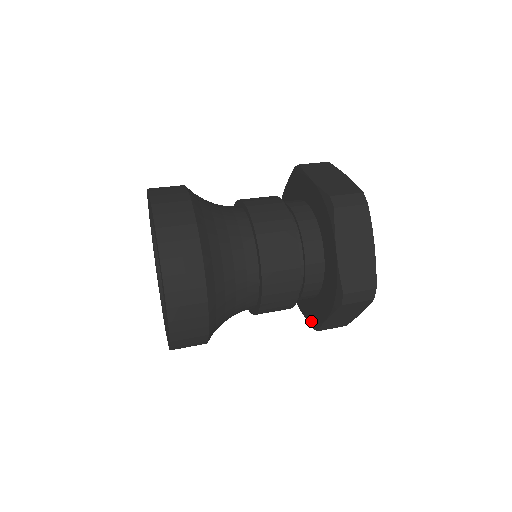
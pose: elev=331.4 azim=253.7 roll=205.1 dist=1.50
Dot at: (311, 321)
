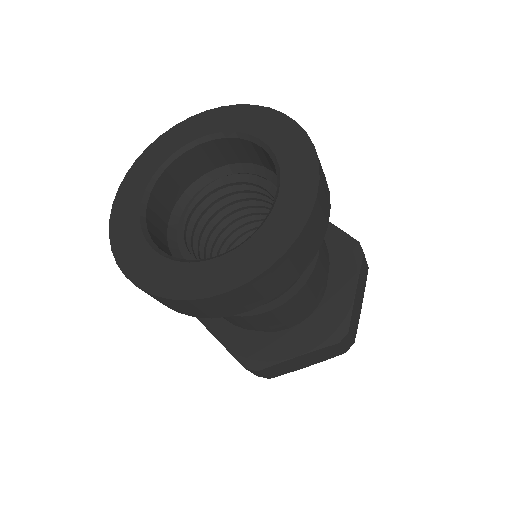
Dot at: (251, 358)
